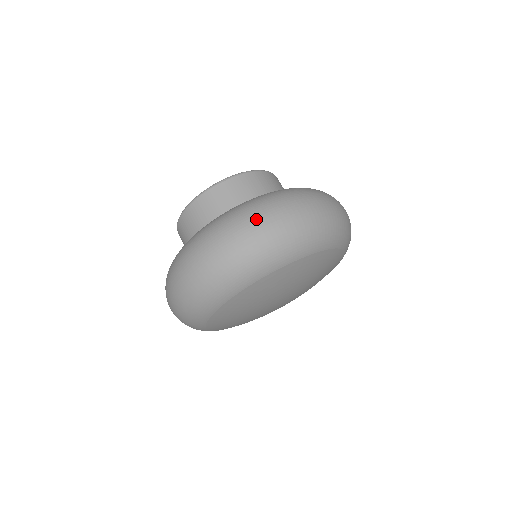
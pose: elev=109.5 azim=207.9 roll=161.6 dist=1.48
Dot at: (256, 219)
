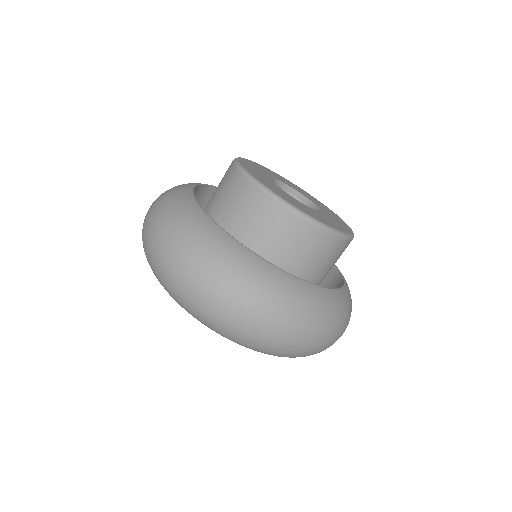
Dot at: (166, 240)
